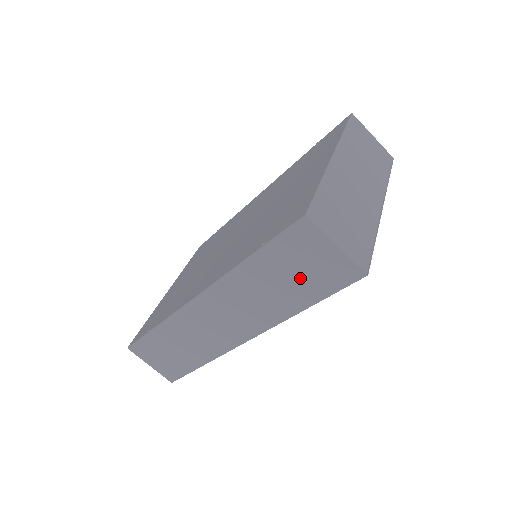
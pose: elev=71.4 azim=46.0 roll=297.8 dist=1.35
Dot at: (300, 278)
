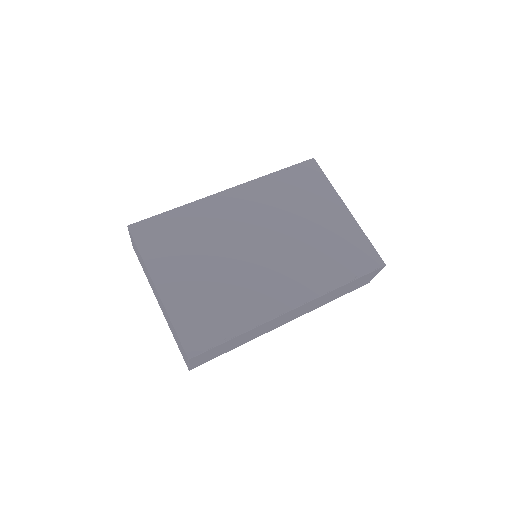
Dot at: (350, 288)
